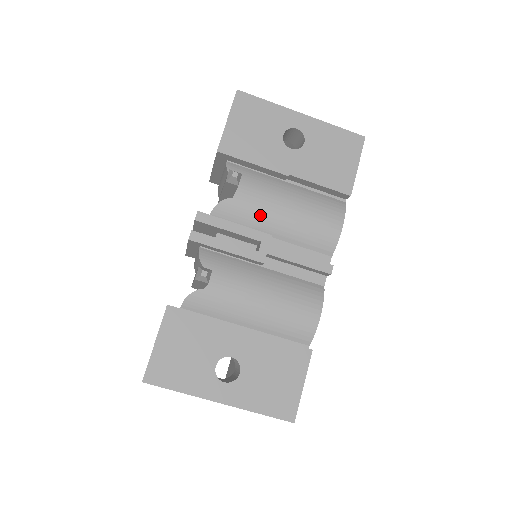
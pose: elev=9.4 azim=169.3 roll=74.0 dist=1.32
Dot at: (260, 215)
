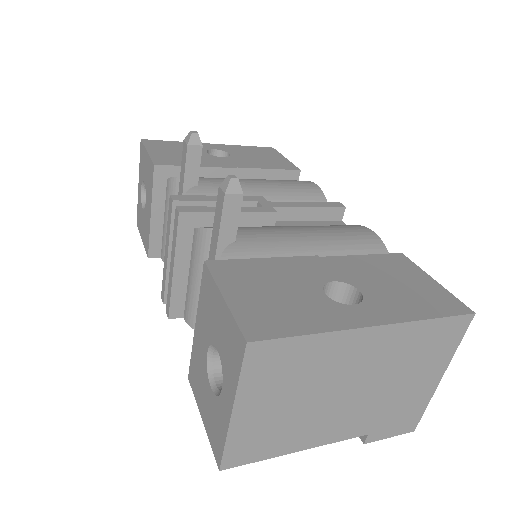
Dot at: occluded
